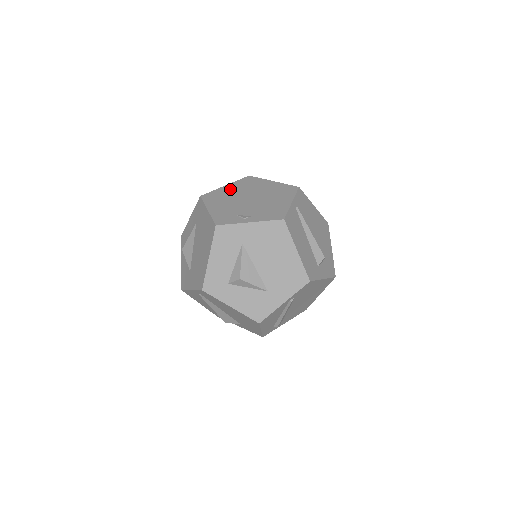
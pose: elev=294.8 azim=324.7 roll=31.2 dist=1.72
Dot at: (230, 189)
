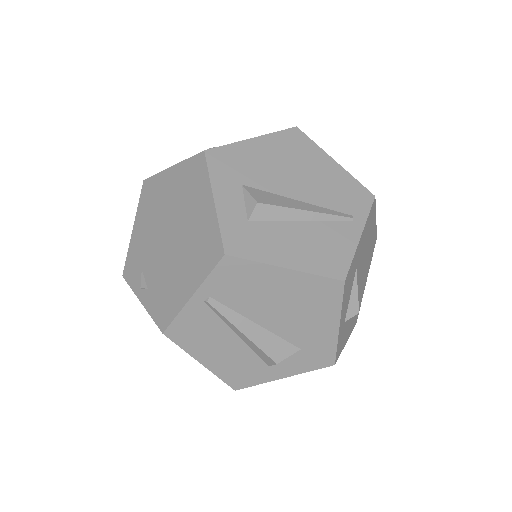
Dot at: (168, 185)
